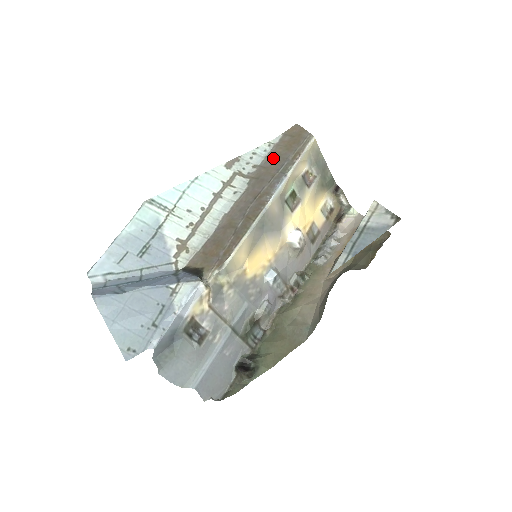
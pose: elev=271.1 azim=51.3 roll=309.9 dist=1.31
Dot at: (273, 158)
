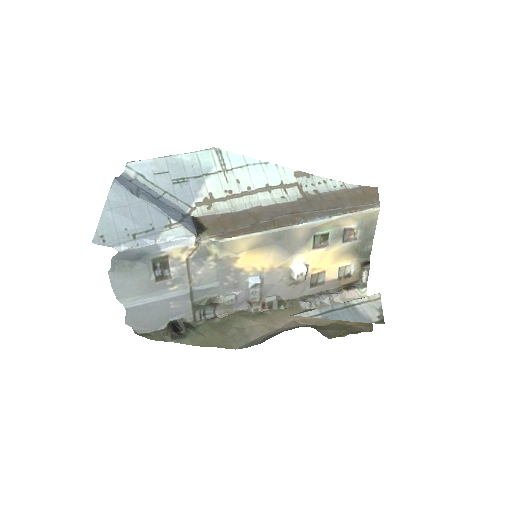
Dot at: (335, 197)
